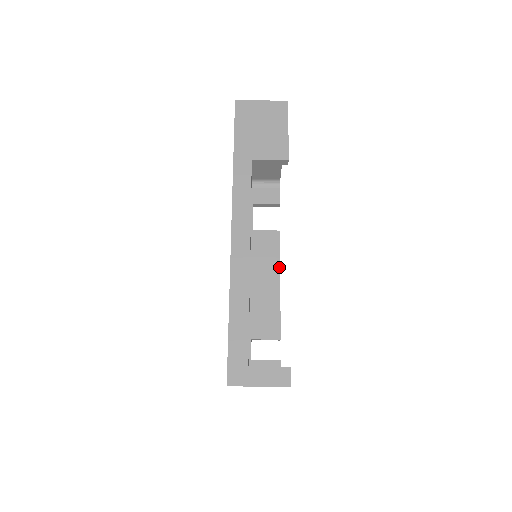
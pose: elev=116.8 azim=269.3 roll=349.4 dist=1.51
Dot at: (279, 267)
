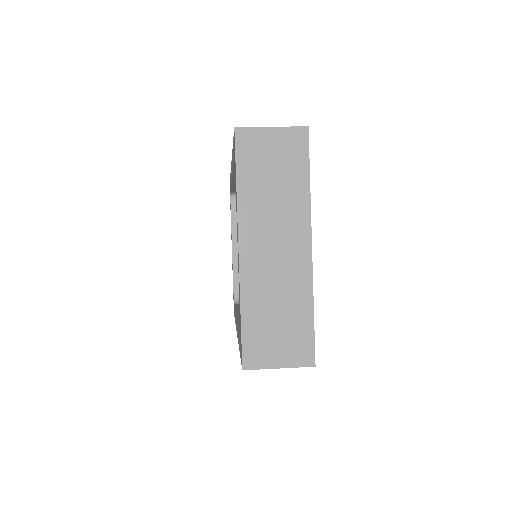
Dot at: occluded
